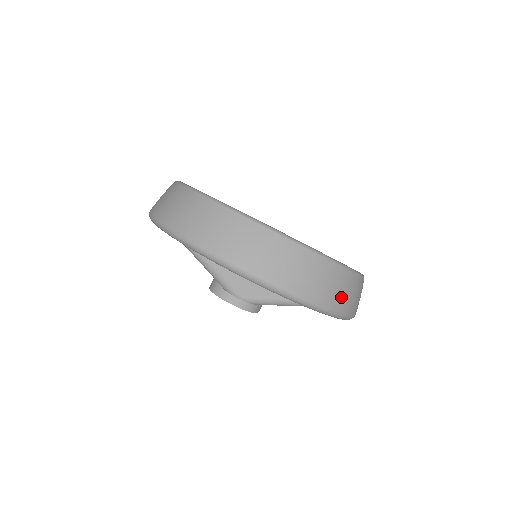
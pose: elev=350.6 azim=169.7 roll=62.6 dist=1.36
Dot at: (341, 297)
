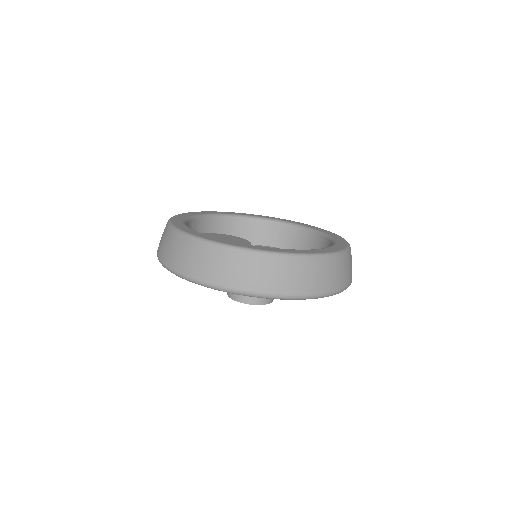
Dot at: occluded
